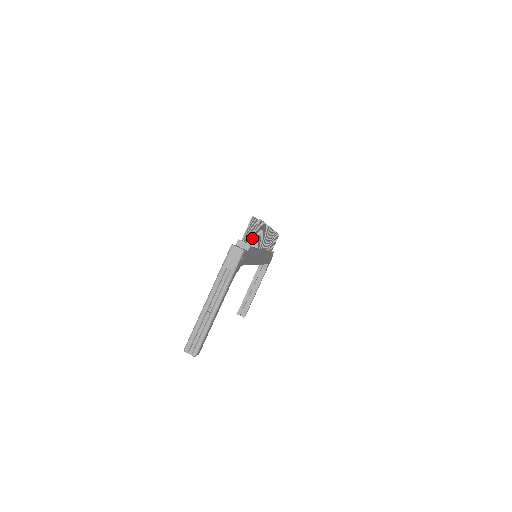
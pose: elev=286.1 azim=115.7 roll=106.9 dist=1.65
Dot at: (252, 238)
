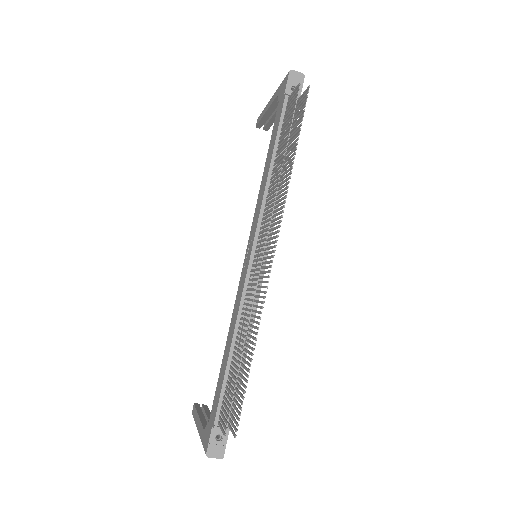
Dot at: (232, 418)
